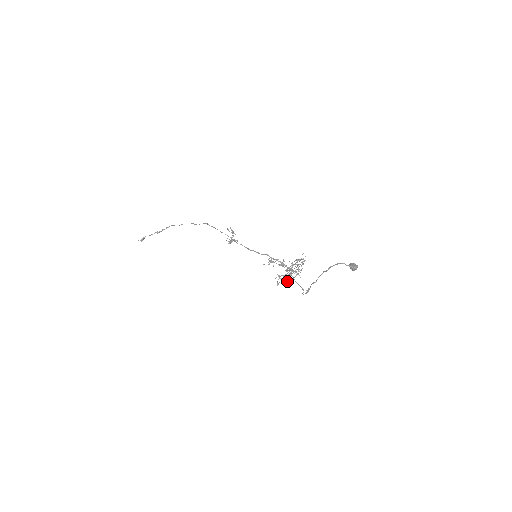
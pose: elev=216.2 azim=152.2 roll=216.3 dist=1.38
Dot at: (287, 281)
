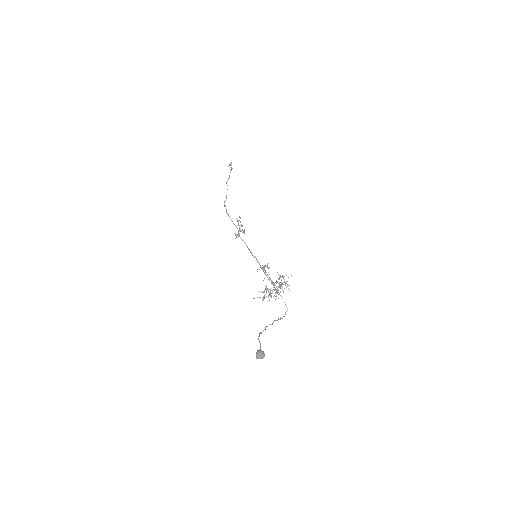
Dot at: occluded
